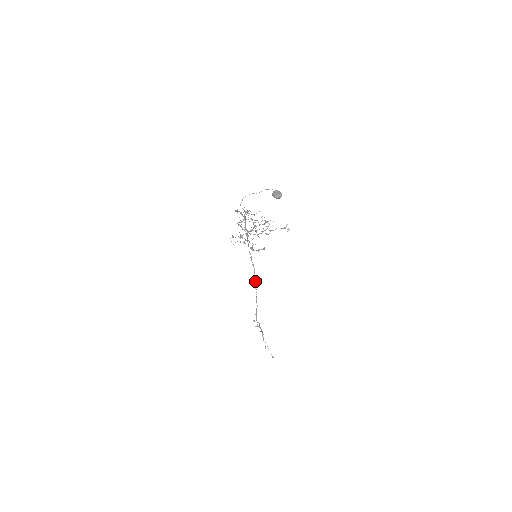
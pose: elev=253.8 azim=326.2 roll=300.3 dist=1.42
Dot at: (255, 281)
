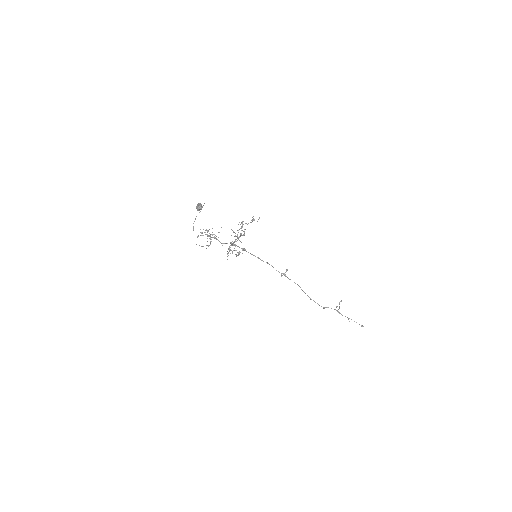
Dot at: occluded
